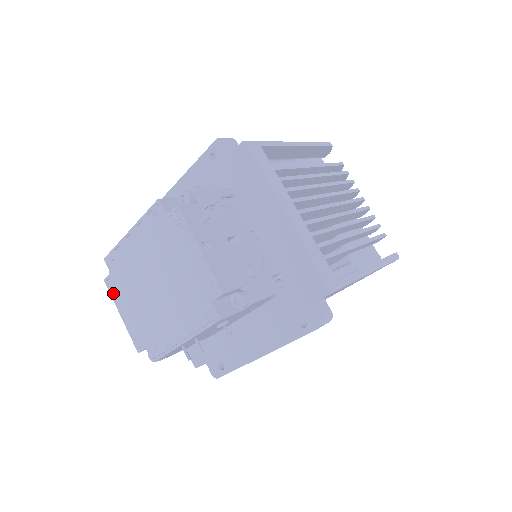
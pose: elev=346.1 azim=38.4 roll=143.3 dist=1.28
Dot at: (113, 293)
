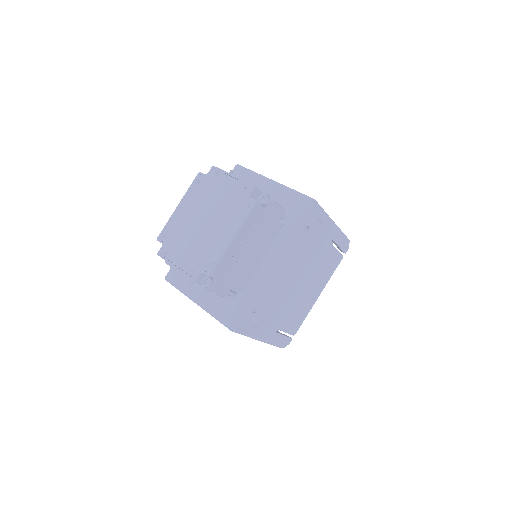
Dot at: (166, 256)
